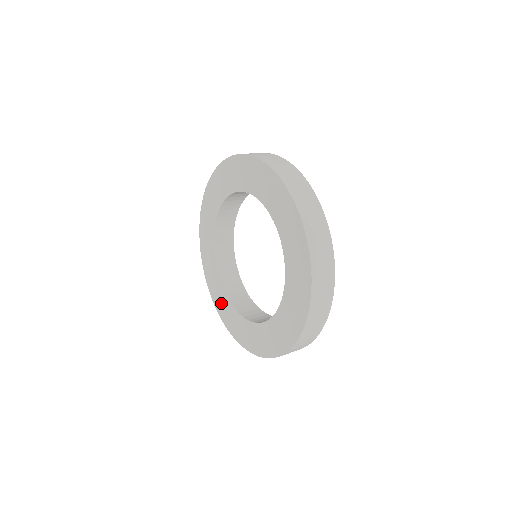
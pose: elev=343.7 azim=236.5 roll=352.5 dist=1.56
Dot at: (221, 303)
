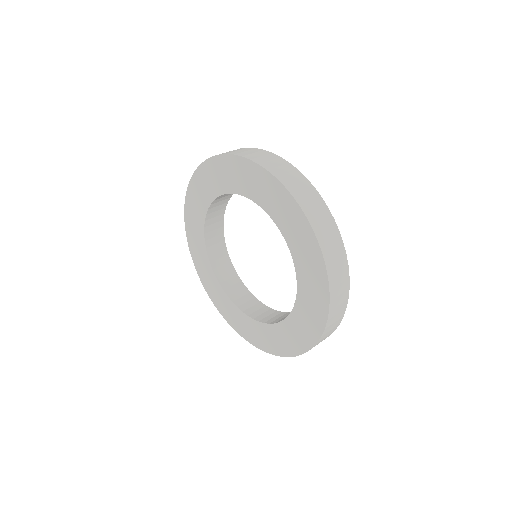
Dot at: (224, 307)
